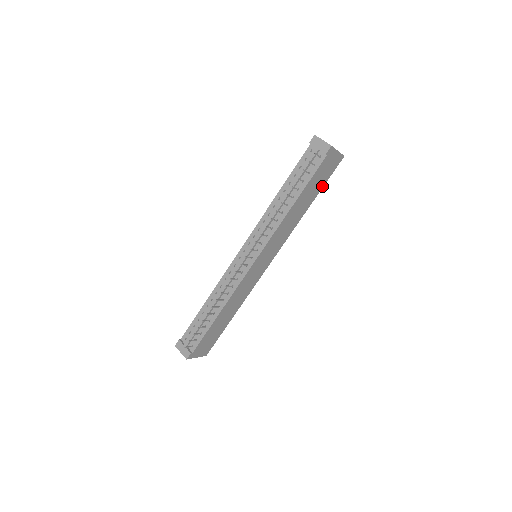
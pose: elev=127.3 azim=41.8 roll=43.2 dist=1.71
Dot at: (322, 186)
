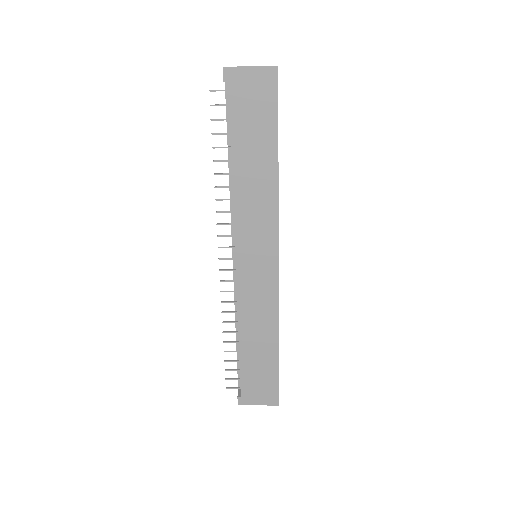
Dot at: (275, 125)
